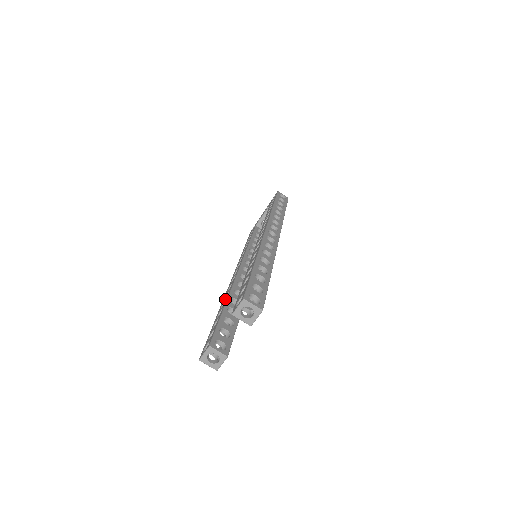
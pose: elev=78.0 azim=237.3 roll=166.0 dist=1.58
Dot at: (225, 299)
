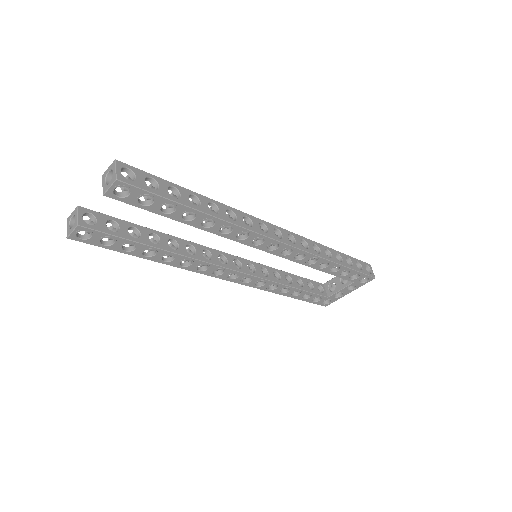
Dot at: occluded
